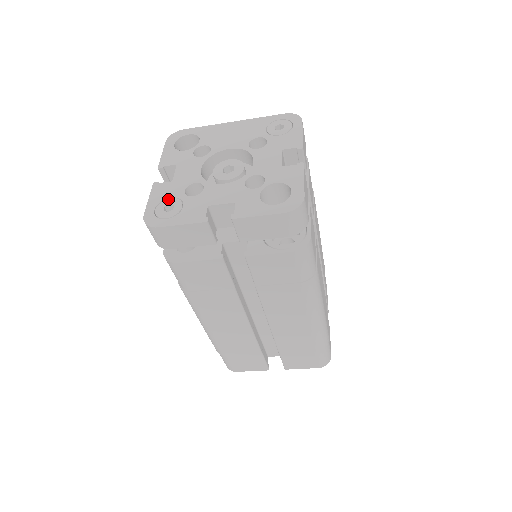
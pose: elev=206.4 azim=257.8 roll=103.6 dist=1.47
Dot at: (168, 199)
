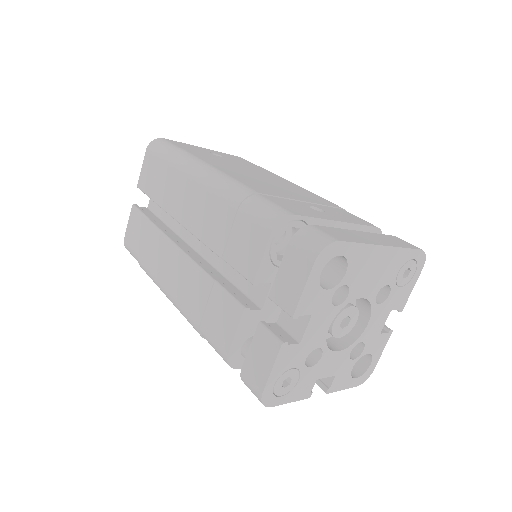
Dot at: (290, 371)
